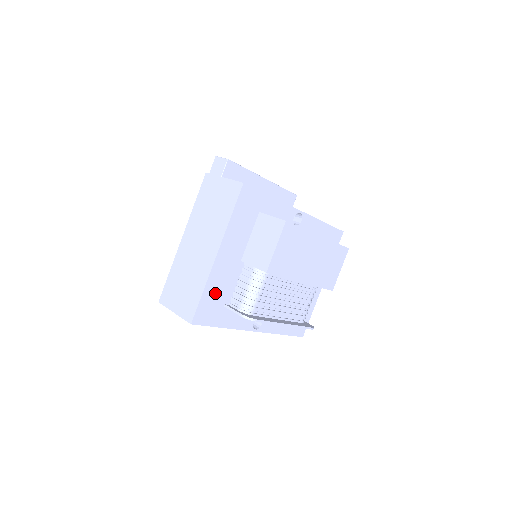
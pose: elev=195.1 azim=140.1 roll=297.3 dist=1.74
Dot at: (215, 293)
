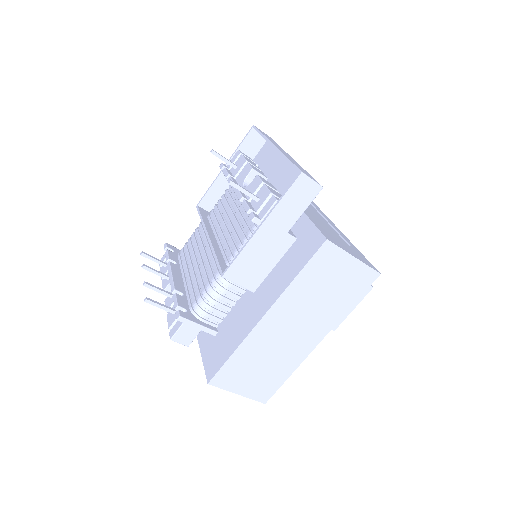
Dot at: occluded
